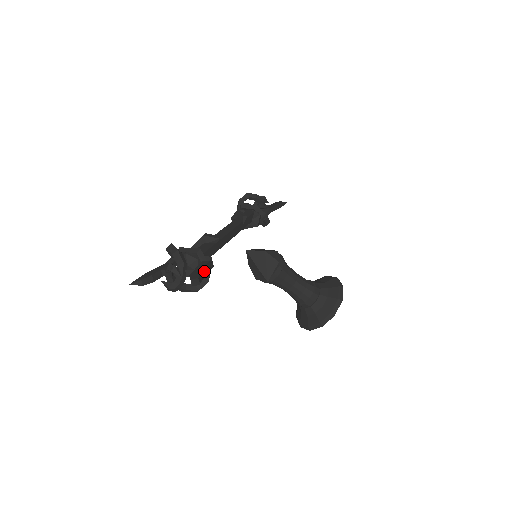
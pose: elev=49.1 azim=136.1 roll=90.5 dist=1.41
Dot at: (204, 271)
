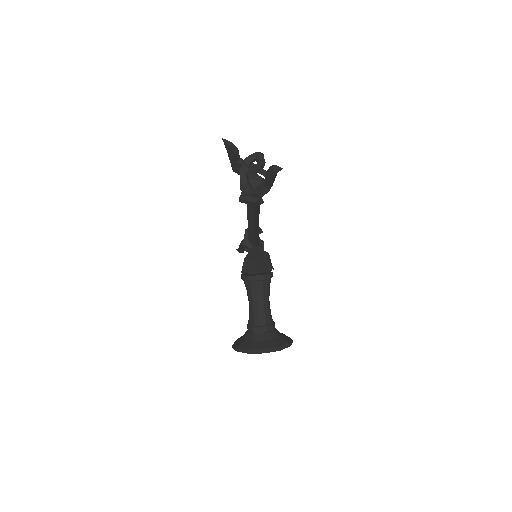
Dot at: (274, 179)
